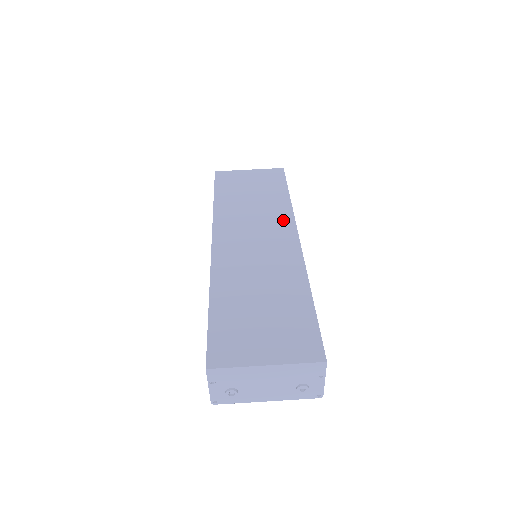
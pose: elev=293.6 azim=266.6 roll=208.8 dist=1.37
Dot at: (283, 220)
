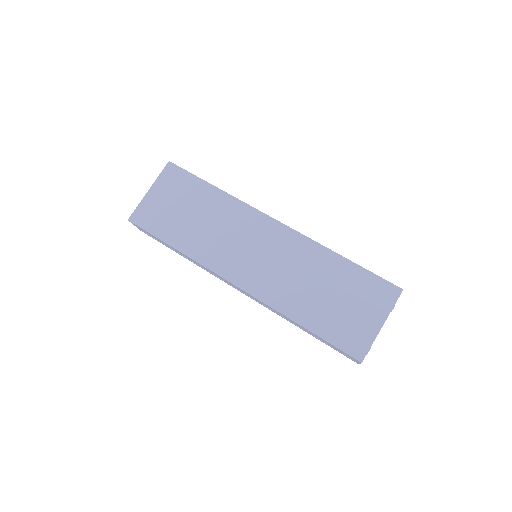
Dot at: (246, 216)
